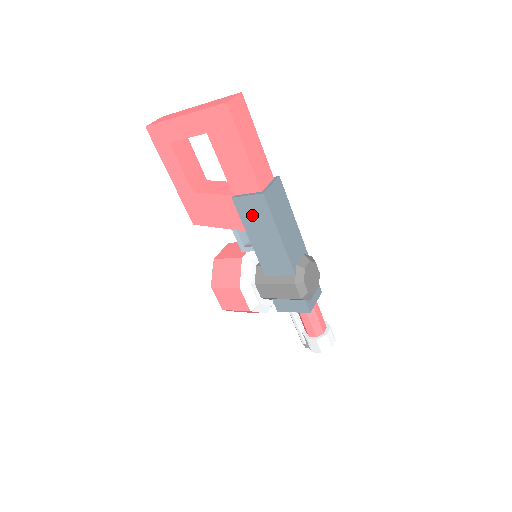
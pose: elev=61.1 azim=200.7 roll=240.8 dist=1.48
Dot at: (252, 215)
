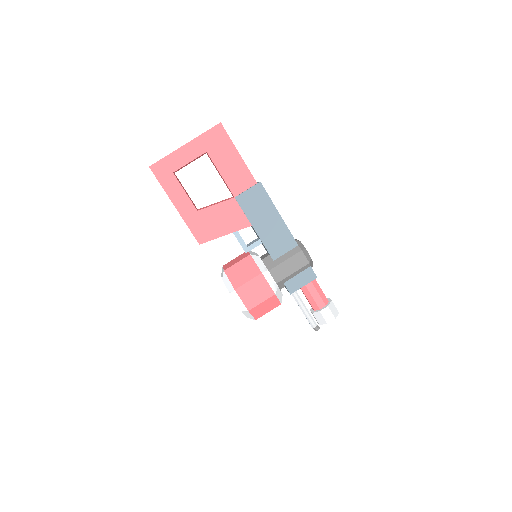
Dot at: (254, 205)
